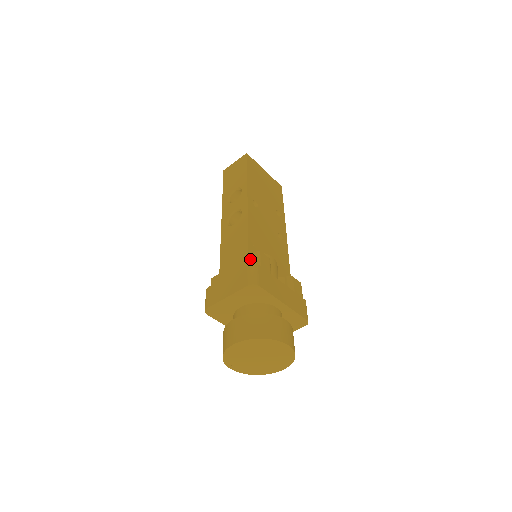
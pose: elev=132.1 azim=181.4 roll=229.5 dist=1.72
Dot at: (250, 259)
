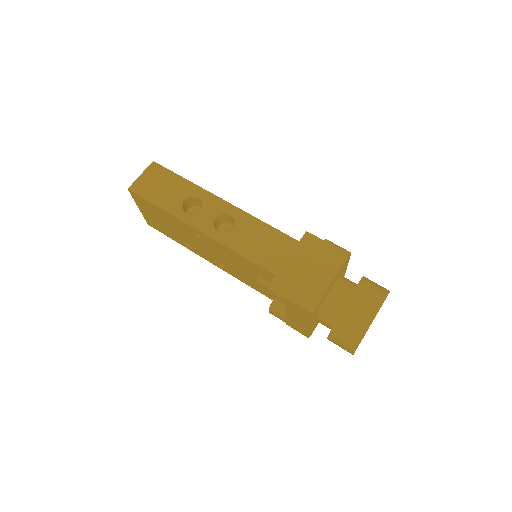
Dot at: (306, 242)
